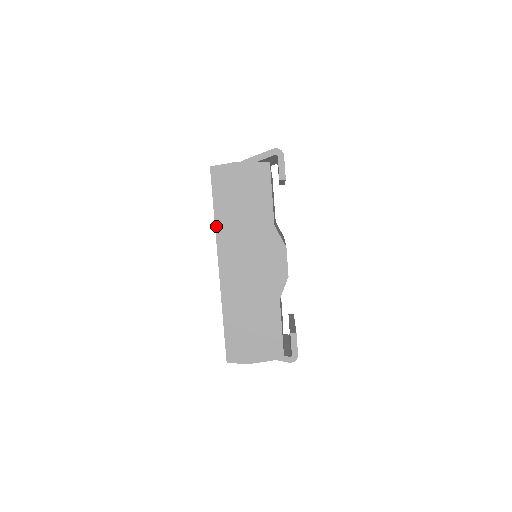
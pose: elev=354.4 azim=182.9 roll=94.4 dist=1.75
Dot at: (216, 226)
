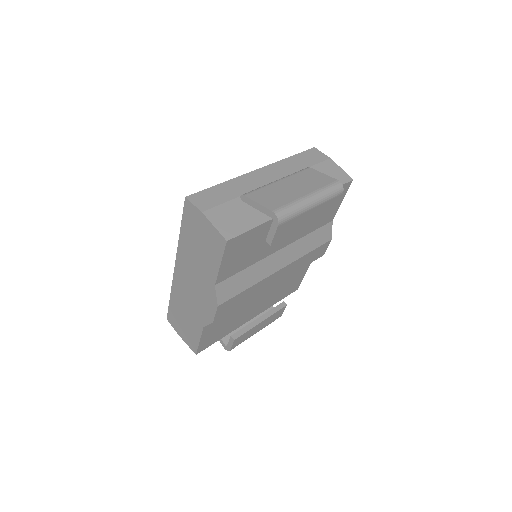
Dot at: (179, 242)
